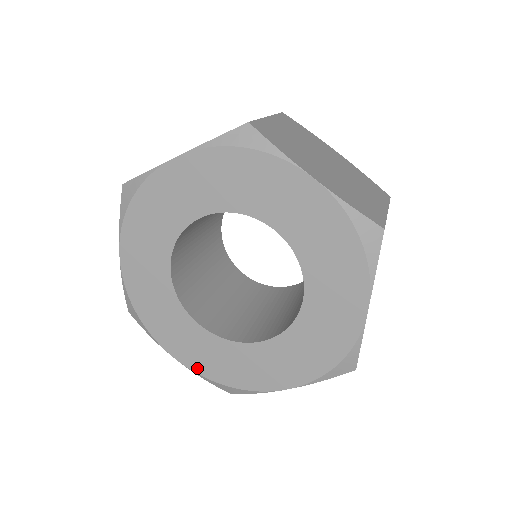
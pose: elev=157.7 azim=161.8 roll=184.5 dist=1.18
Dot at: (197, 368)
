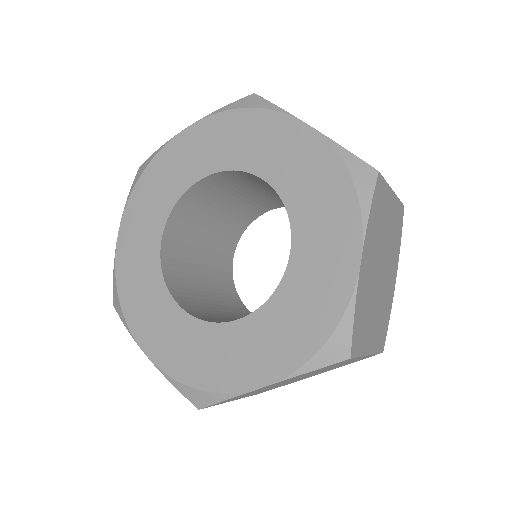
Dot at: (165, 365)
